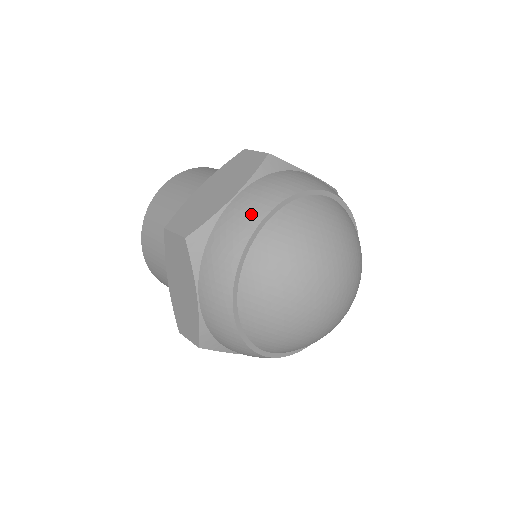
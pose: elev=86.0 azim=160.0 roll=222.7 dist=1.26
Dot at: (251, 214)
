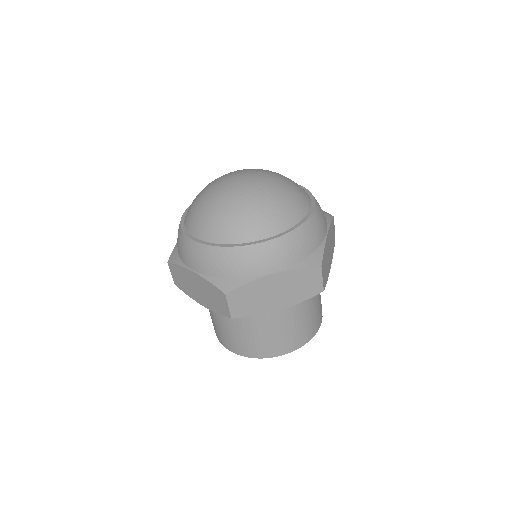
Dot at: occluded
